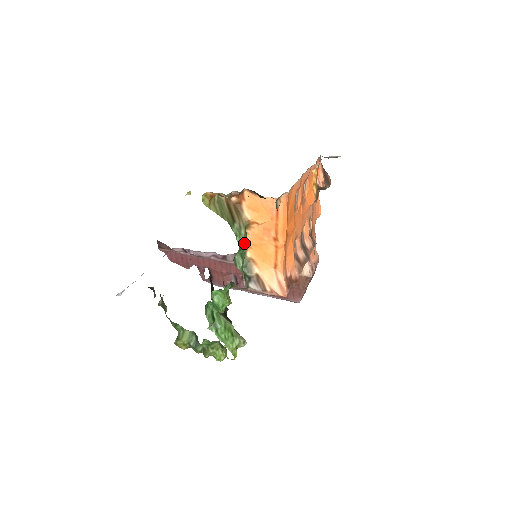
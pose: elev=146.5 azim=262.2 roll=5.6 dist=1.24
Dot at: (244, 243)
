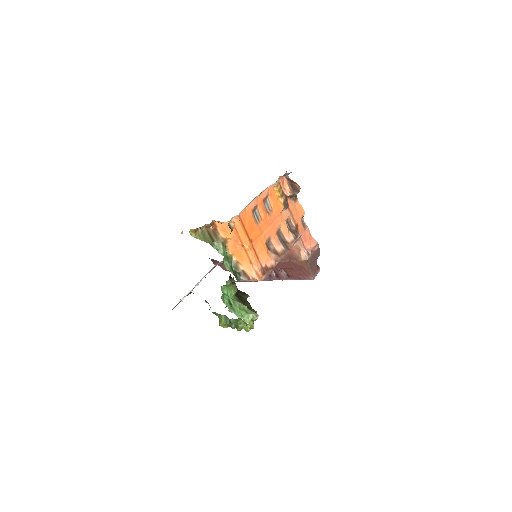
Dot at: (224, 253)
